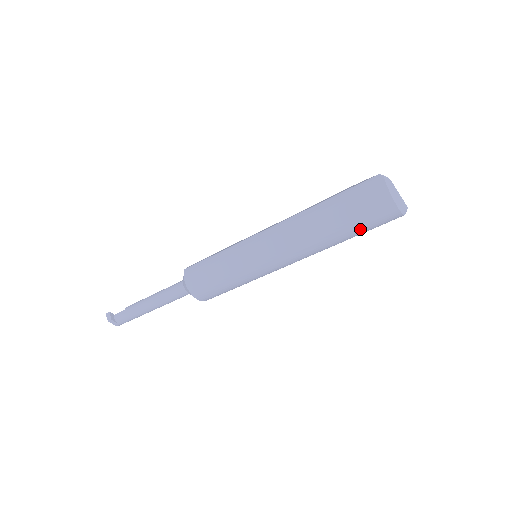
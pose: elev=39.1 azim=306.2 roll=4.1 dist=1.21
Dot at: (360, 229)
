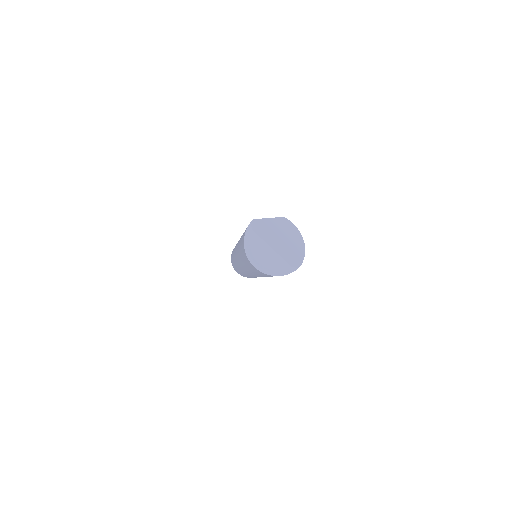
Dot at: (255, 272)
